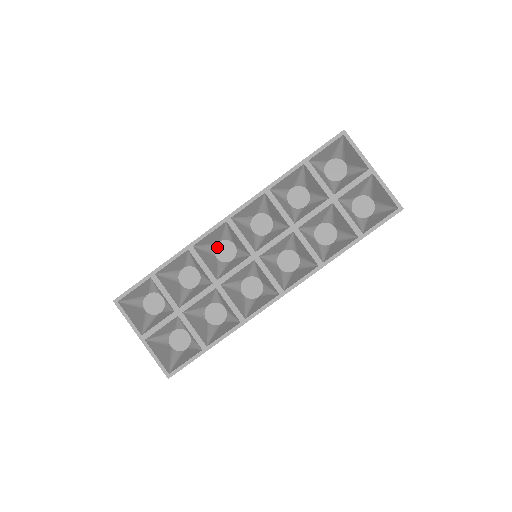
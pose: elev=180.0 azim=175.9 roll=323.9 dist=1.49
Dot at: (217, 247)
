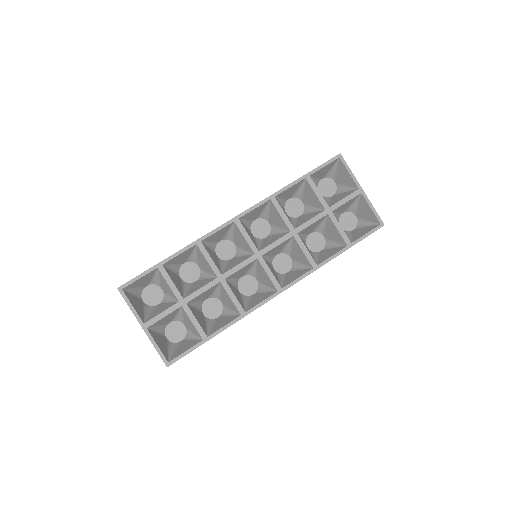
Dot at: (218, 246)
